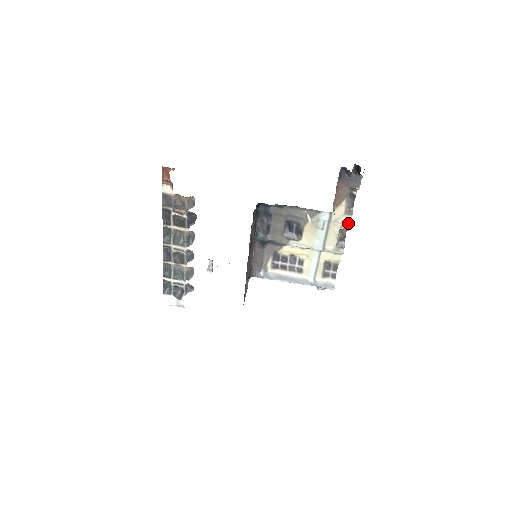
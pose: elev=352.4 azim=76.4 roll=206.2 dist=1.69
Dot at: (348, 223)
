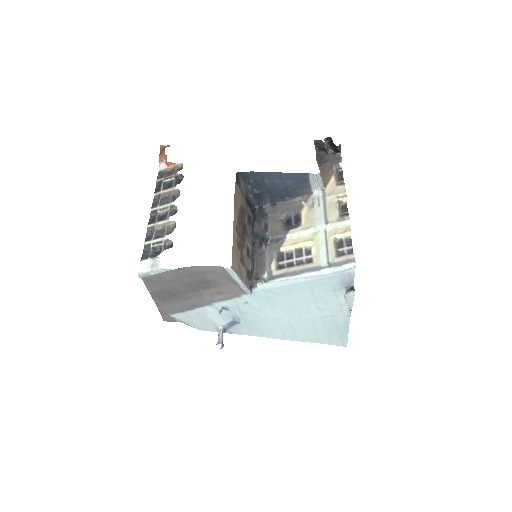
Dot at: (343, 192)
